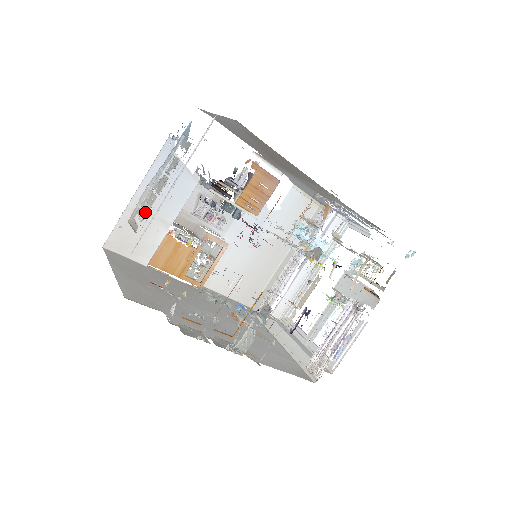
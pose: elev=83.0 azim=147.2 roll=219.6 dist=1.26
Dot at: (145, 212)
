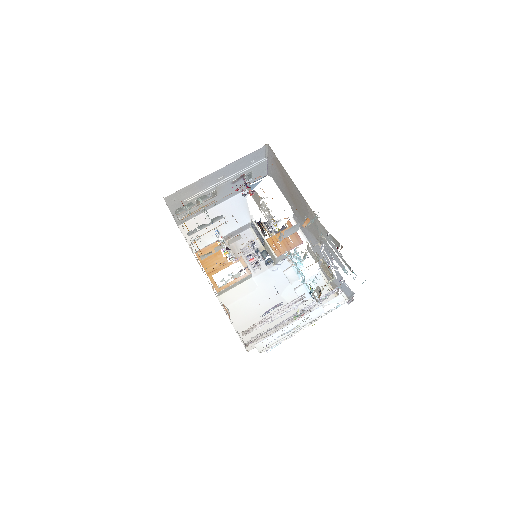
Dot at: occluded
